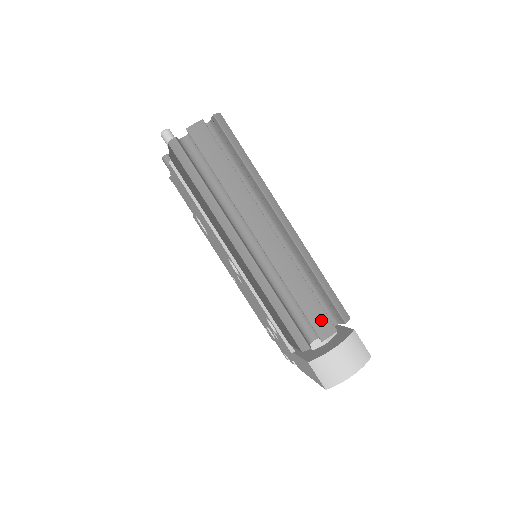
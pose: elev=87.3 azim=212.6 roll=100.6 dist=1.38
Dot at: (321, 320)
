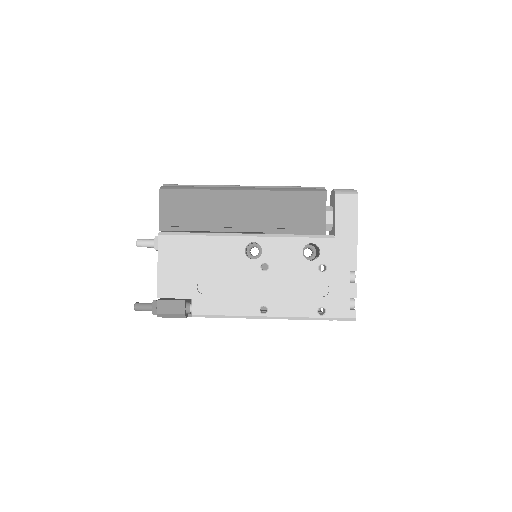
Dot at: occluded
